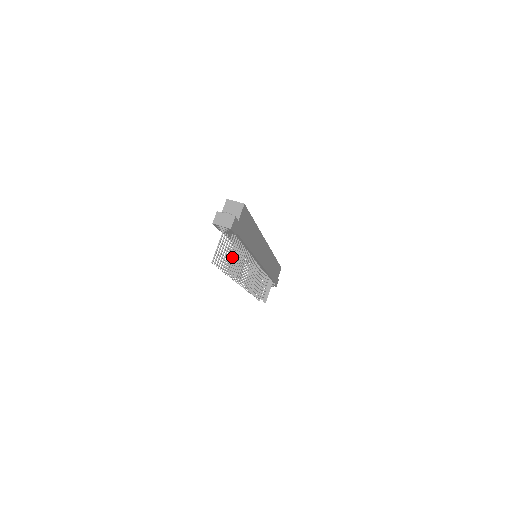
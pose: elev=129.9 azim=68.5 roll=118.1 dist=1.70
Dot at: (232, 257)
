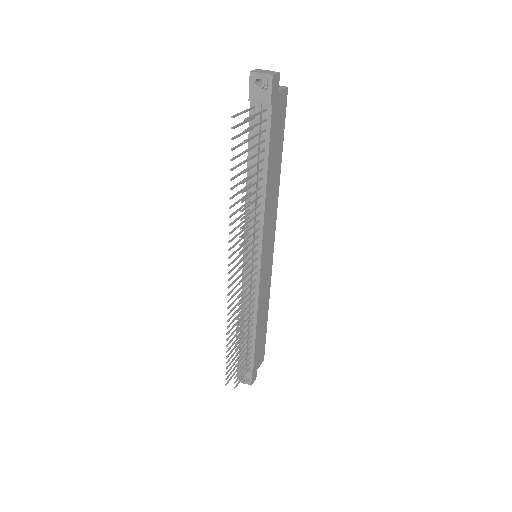
Dot at: (253, 146)
